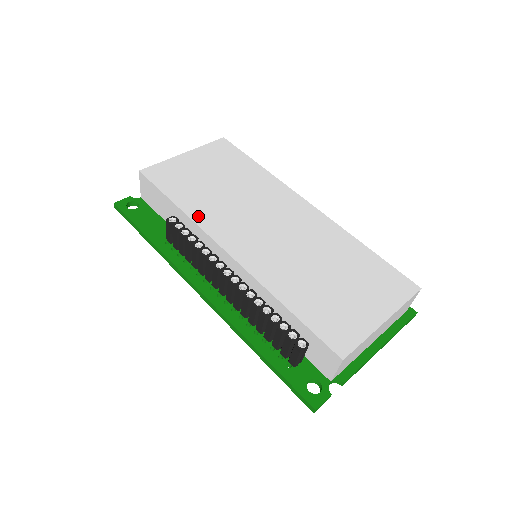
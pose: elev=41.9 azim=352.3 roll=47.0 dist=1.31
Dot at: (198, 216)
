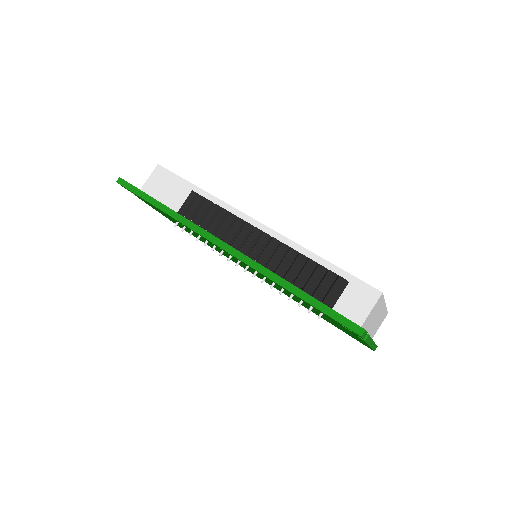
Dot at: occluded
